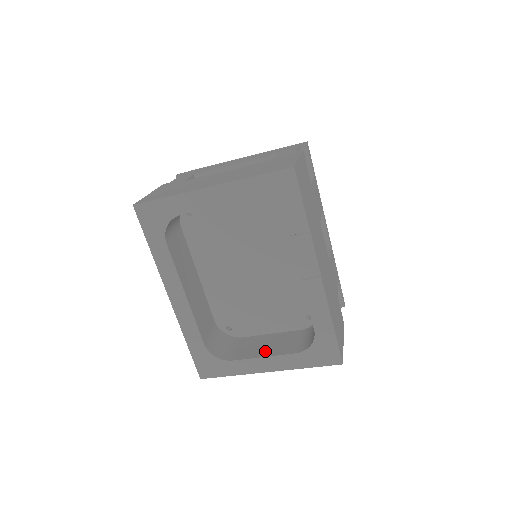
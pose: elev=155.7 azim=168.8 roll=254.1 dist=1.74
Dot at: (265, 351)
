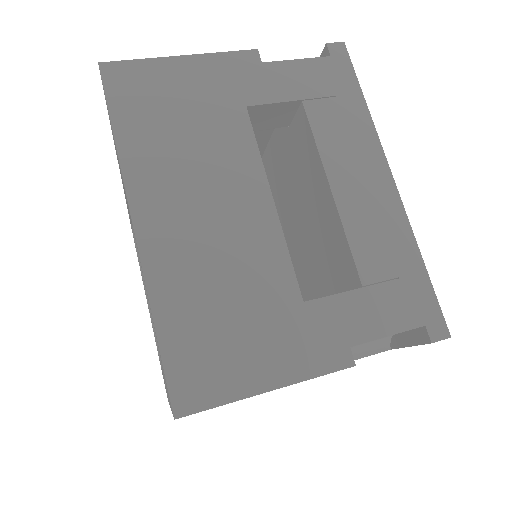
Dot at: occluded
